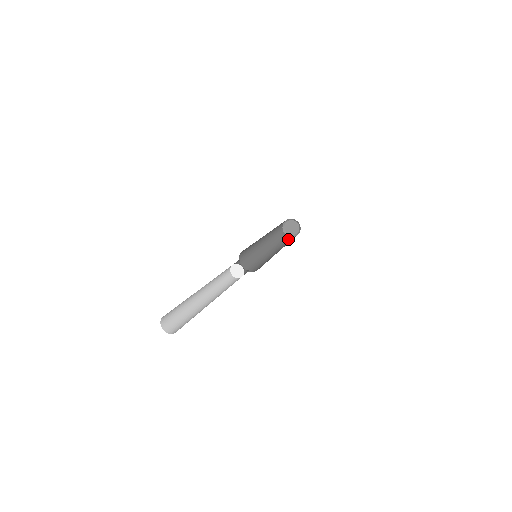
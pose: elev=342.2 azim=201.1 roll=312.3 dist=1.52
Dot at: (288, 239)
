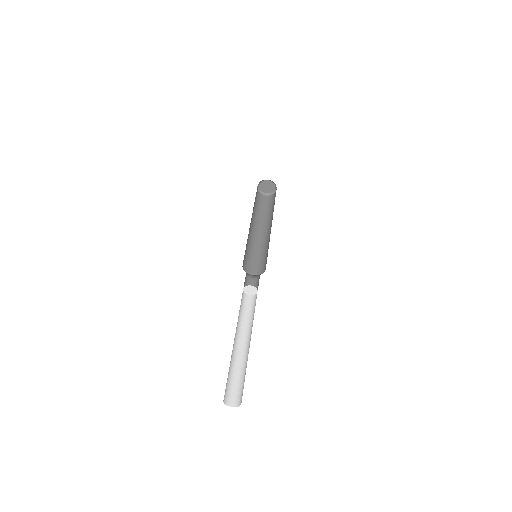
Dot at: (266, 201)
